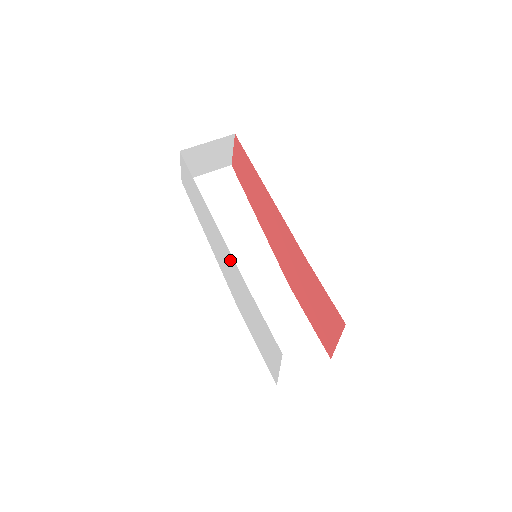
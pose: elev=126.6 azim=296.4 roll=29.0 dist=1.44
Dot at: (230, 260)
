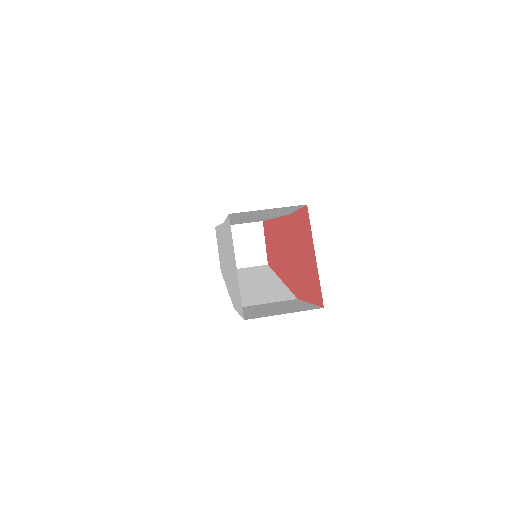
Dot at: occluded
